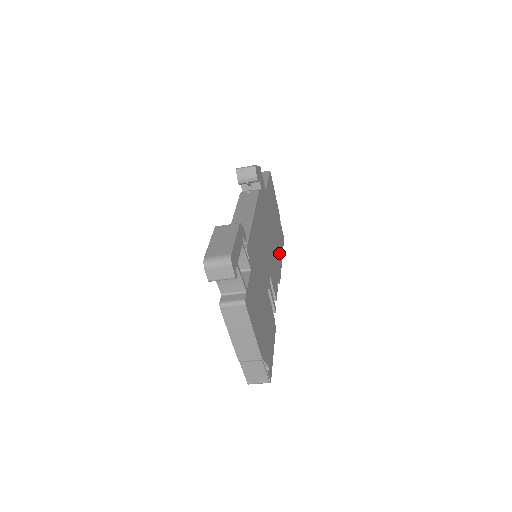
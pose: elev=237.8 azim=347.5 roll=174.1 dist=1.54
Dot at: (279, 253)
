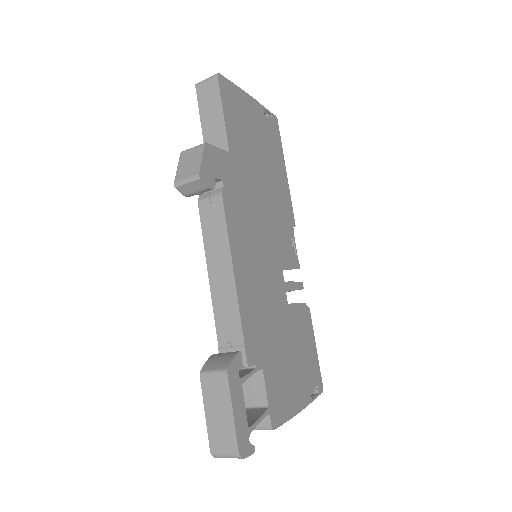
Dot at: (280, 178)
